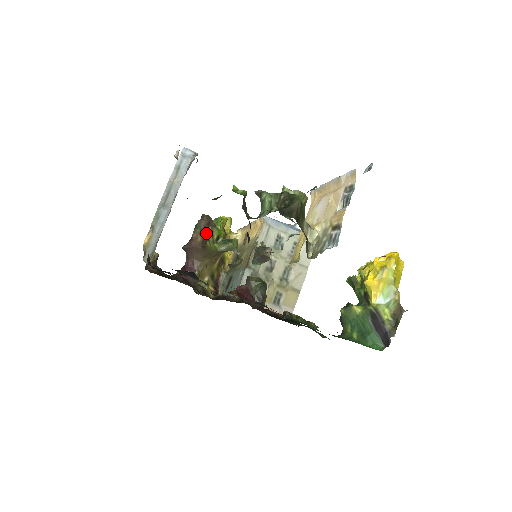
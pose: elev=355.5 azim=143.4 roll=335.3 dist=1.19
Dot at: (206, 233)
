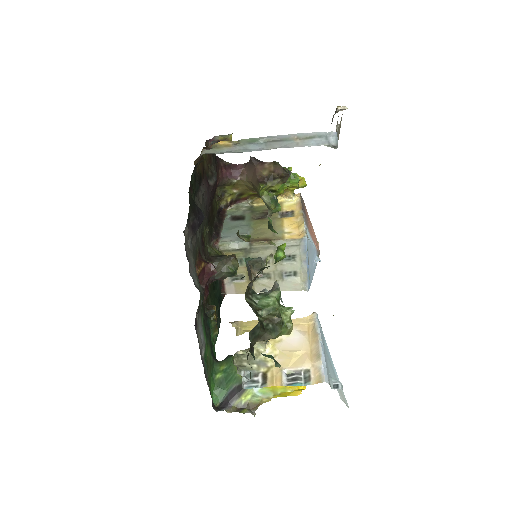
Dot at: (273, 178)
